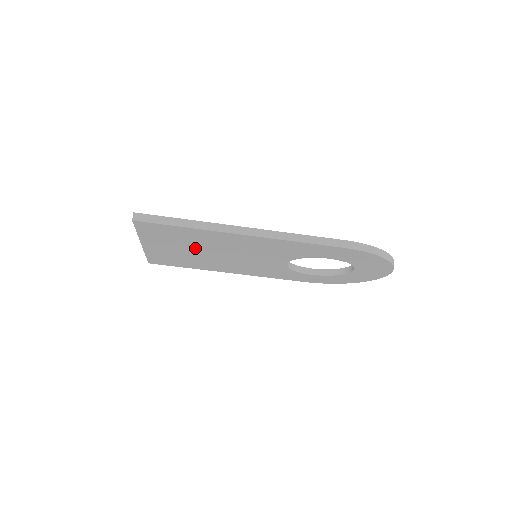
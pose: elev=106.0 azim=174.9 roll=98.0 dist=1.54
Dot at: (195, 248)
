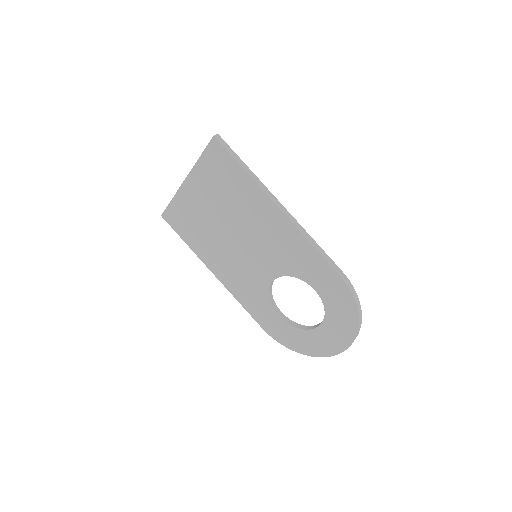
Dot at: (222, 209)
